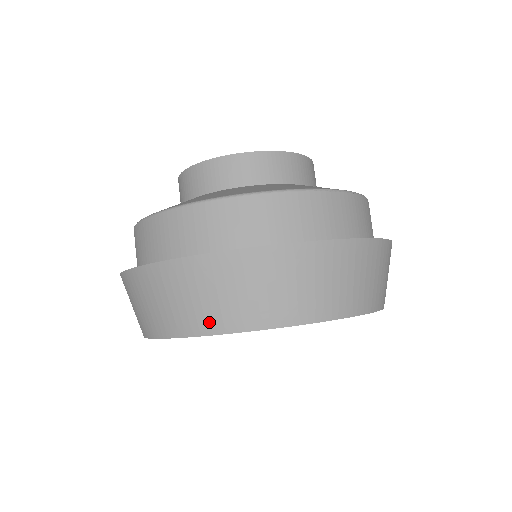
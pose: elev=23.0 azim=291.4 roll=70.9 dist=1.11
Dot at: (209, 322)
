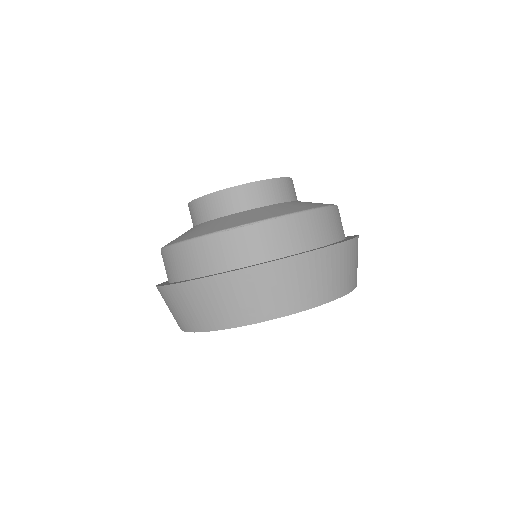
Dot at: (182, 324)
